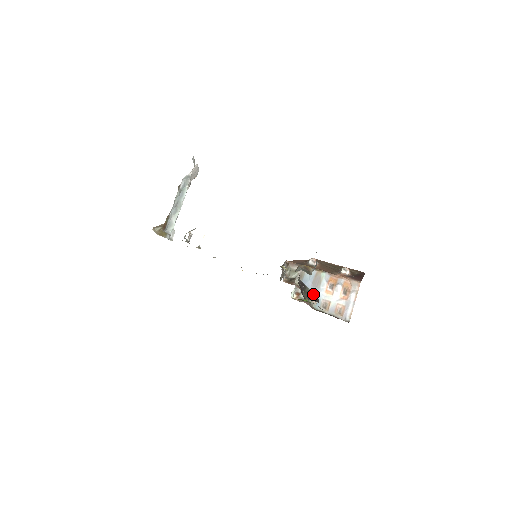
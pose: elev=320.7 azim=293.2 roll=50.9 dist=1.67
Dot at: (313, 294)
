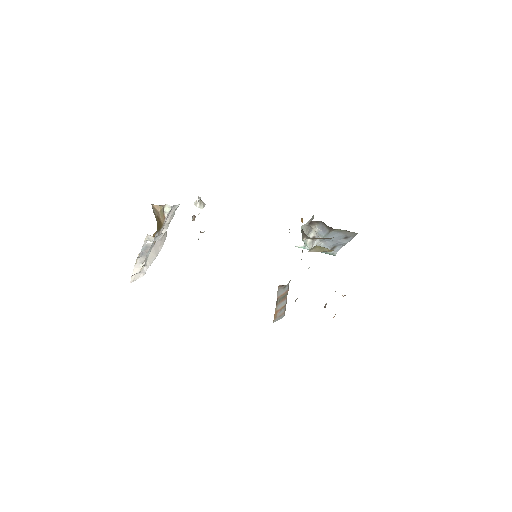
Dot at: occluded
